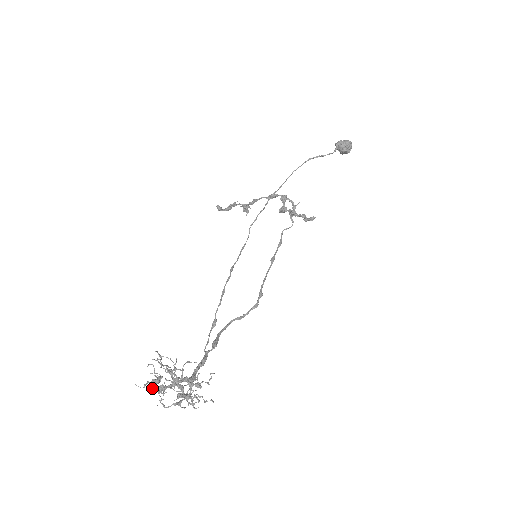
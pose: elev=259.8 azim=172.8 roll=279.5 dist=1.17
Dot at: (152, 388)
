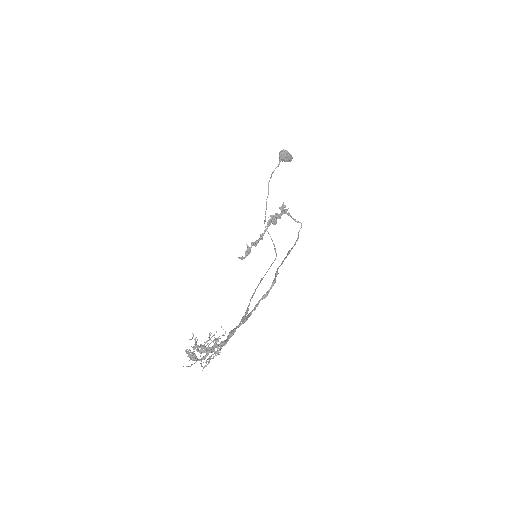
Dot at: (201, 365)
